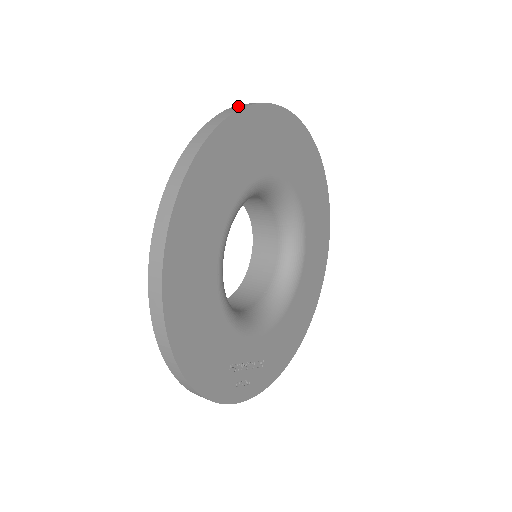
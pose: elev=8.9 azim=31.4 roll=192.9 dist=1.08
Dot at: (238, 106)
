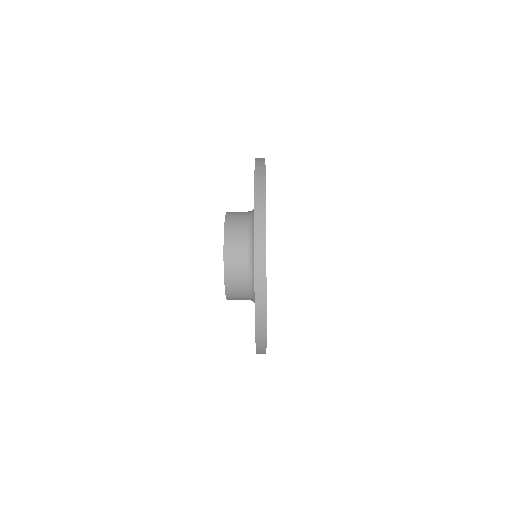
Dot at: occluded
